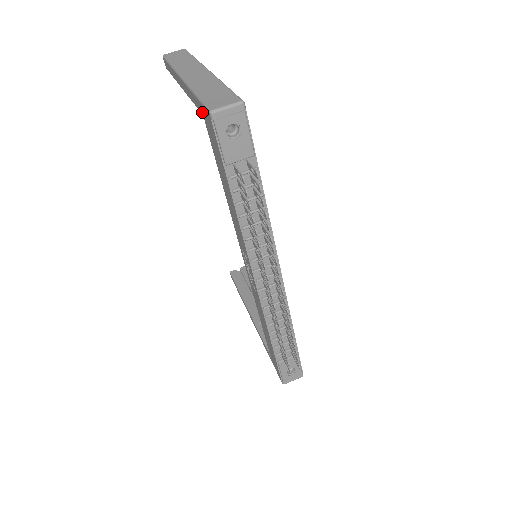
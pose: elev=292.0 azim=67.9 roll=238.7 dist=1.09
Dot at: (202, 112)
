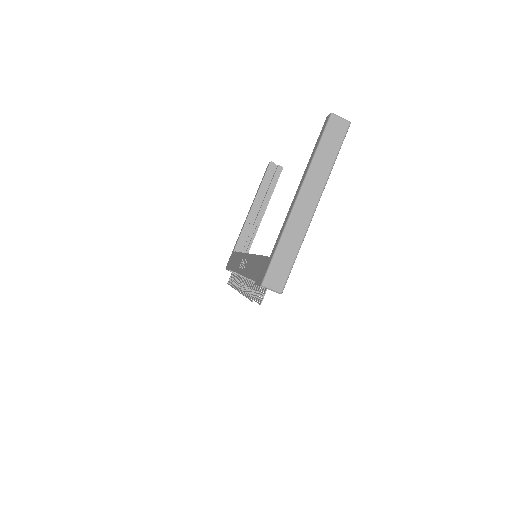
Dot at: (270, 257)
